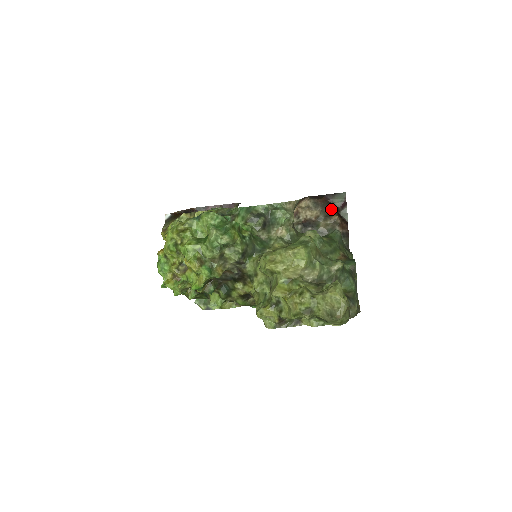
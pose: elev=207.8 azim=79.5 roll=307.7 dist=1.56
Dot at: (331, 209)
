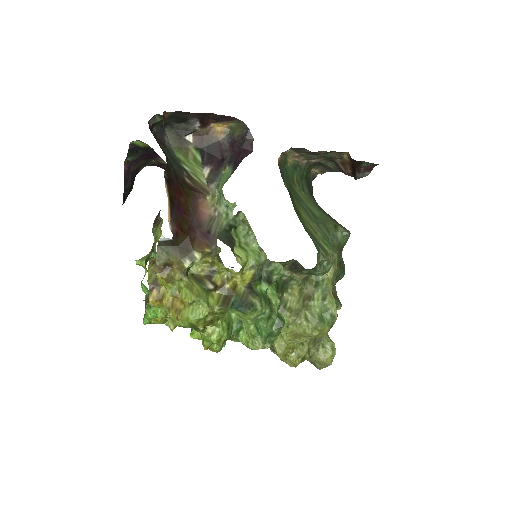
Dot at: (351, 161)
